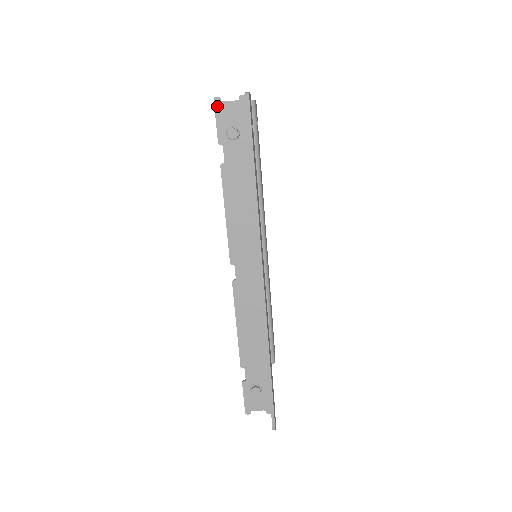
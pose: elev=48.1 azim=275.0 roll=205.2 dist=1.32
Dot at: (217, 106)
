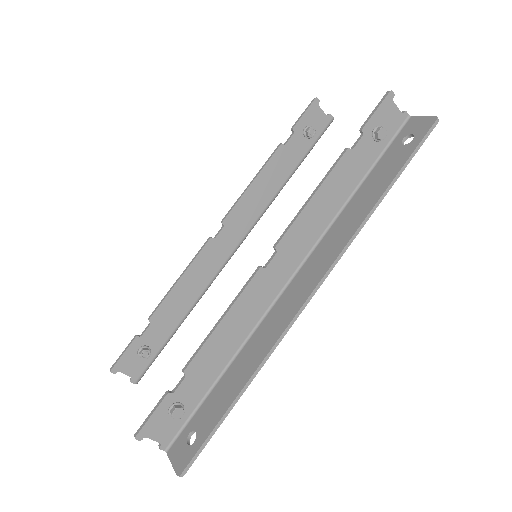
Dot at: (387, 99)
